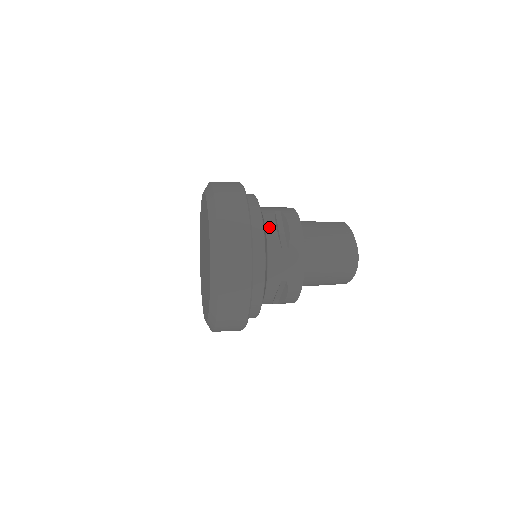
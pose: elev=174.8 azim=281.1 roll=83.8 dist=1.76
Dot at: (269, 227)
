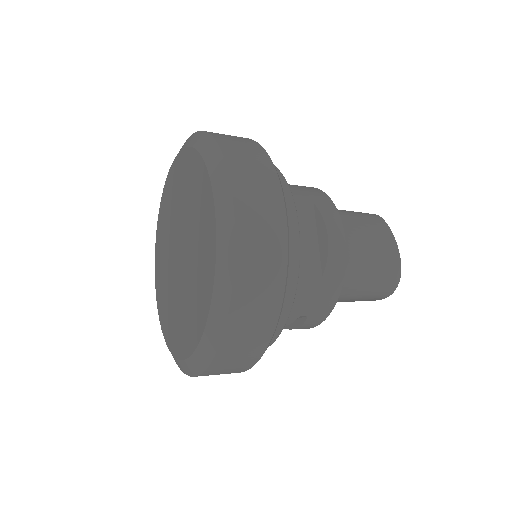
Dot at: (300, 236)
